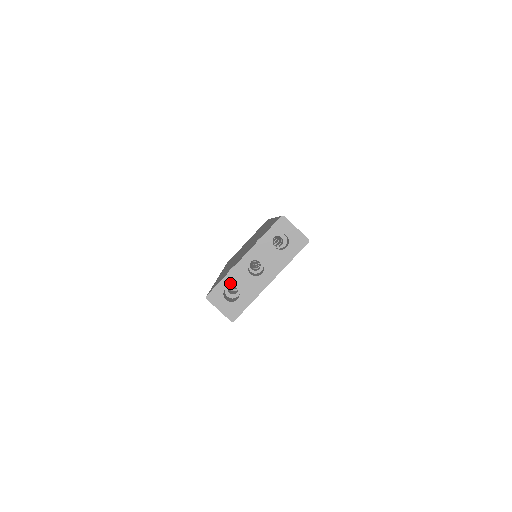
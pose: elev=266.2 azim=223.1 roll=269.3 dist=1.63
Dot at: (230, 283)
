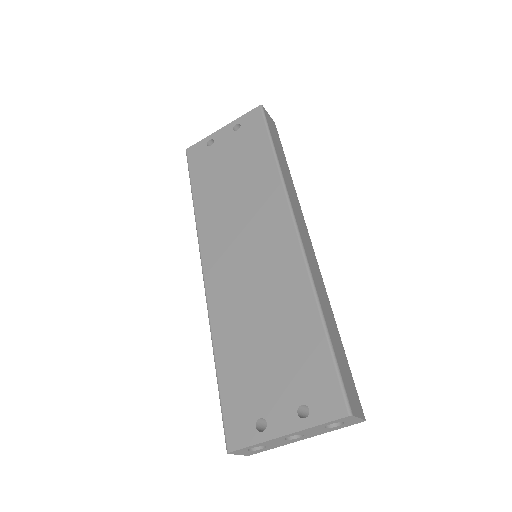
Dot at: occluded
